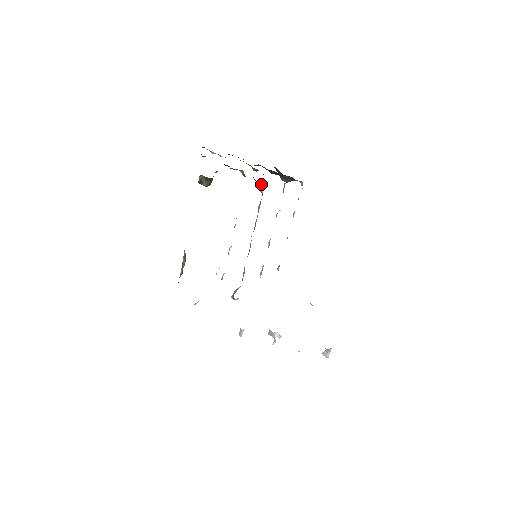
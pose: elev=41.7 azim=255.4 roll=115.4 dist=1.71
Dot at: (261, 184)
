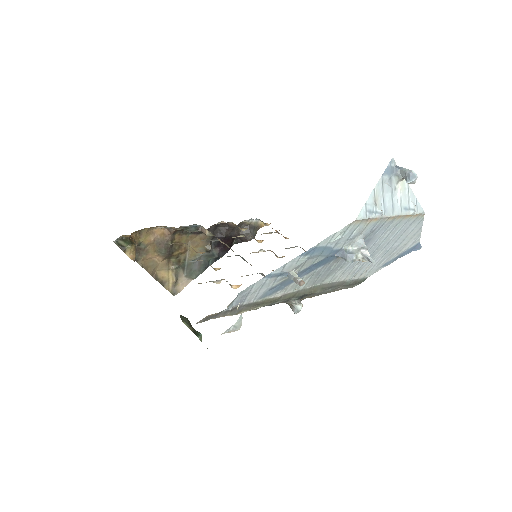
Dot at: (202, 231)
